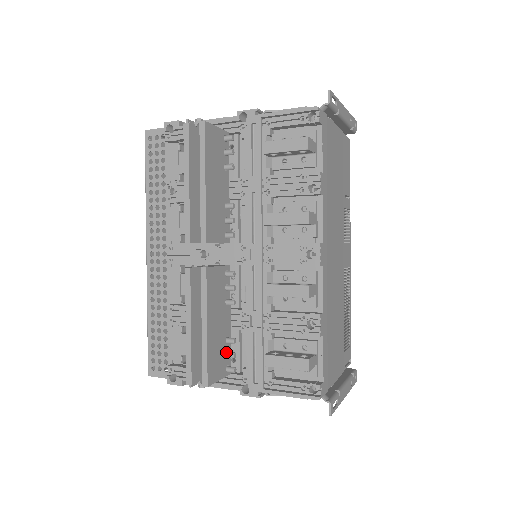
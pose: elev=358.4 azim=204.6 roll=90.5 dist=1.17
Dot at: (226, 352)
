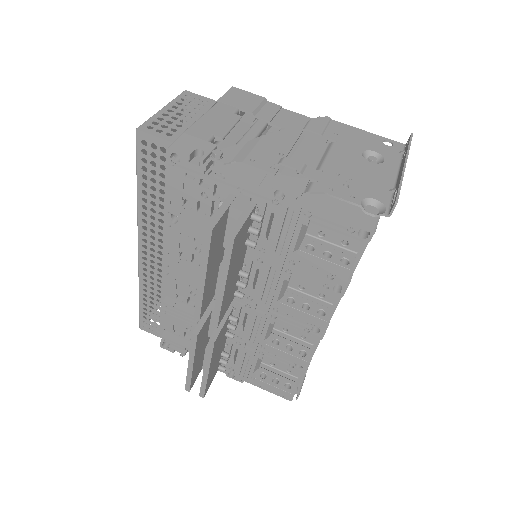
Dot at: (219, 360)
